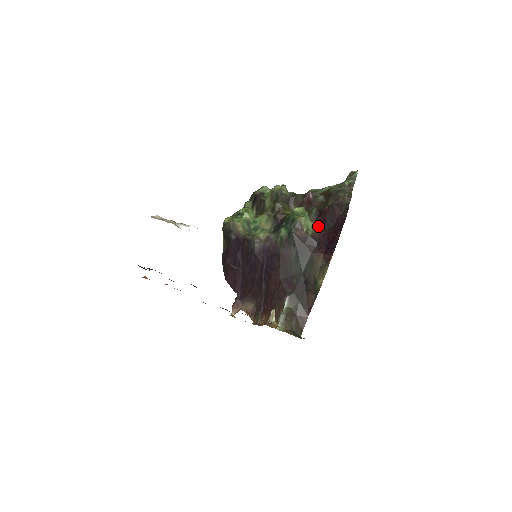
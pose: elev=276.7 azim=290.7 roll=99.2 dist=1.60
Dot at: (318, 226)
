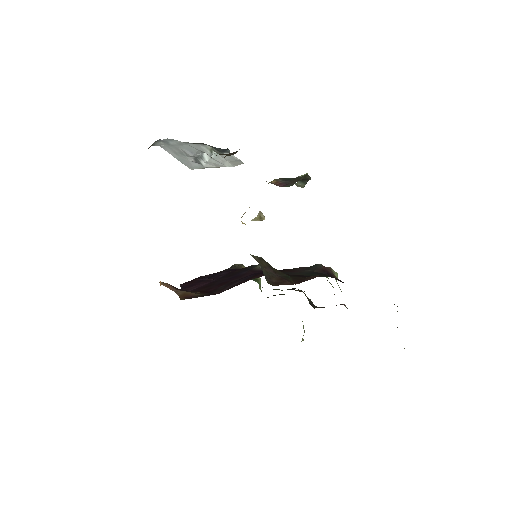
Dot at: occluded
